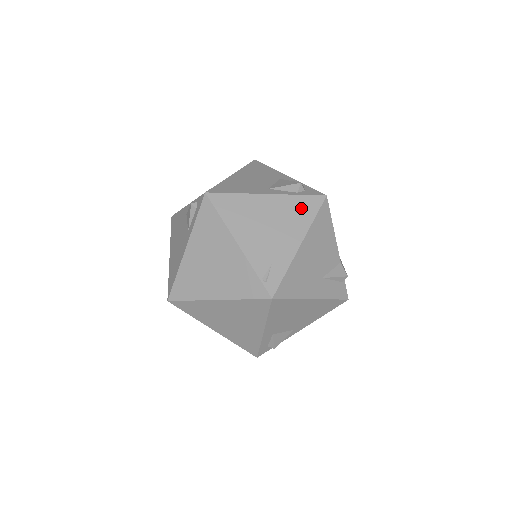
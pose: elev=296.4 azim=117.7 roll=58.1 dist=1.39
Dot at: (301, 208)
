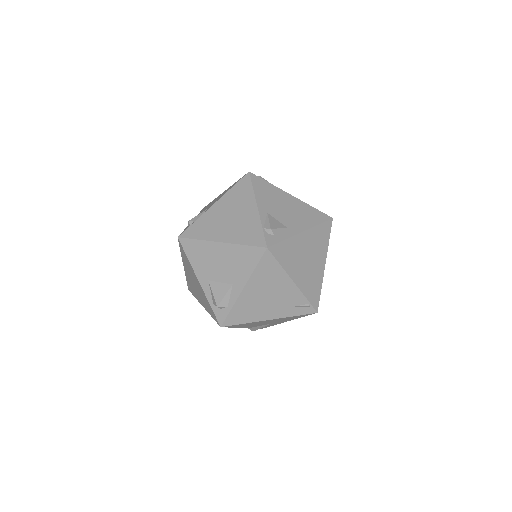
Dot at: (209, 307)
